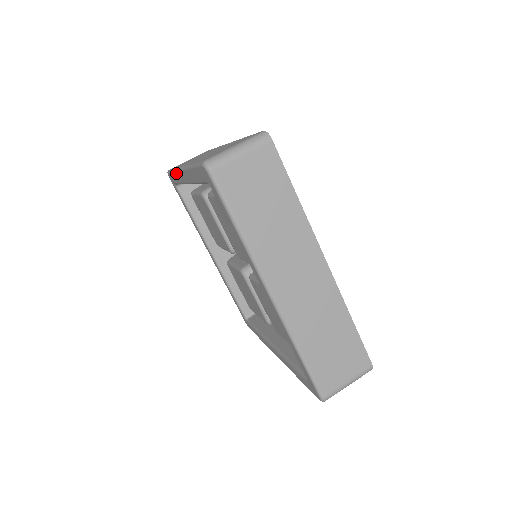
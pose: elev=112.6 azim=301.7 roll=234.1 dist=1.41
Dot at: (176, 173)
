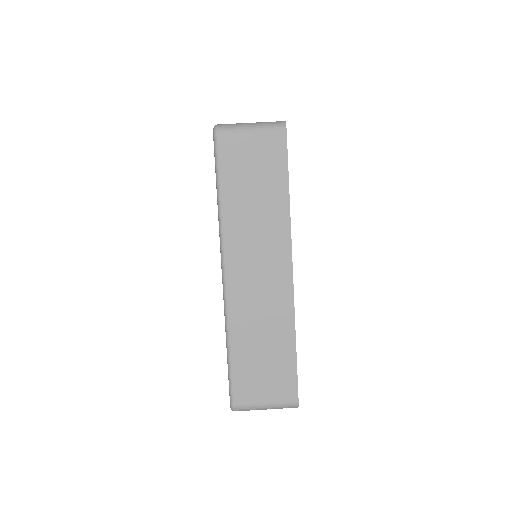
Dot at: occluded
